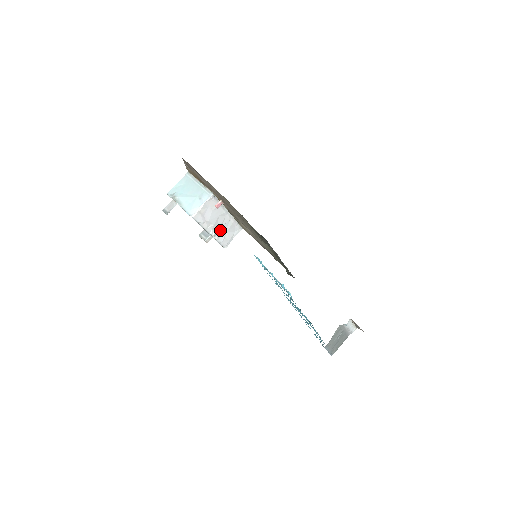
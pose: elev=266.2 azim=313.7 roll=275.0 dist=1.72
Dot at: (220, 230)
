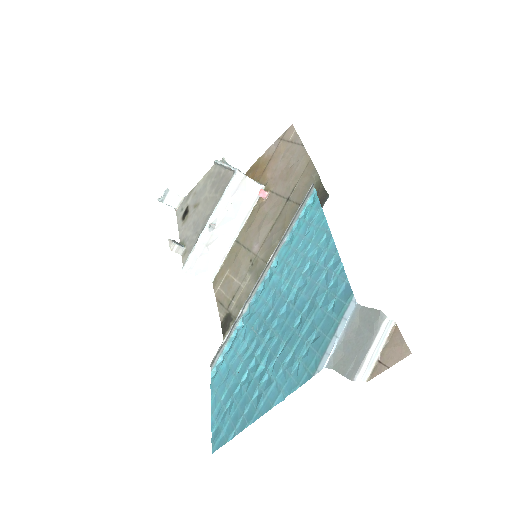
Dot at: (213, 237)
